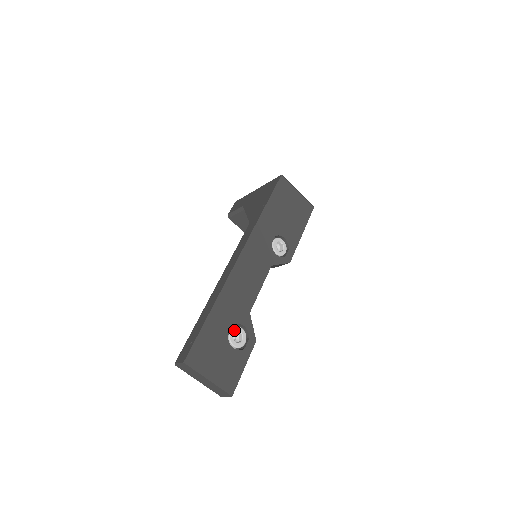
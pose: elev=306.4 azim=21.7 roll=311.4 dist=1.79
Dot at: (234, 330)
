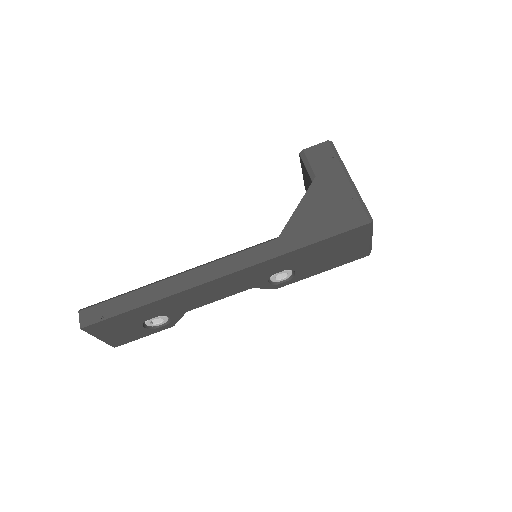
Dot at: (157, 318)
